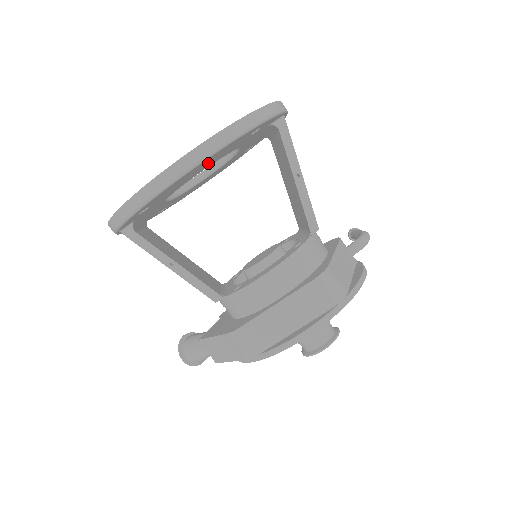
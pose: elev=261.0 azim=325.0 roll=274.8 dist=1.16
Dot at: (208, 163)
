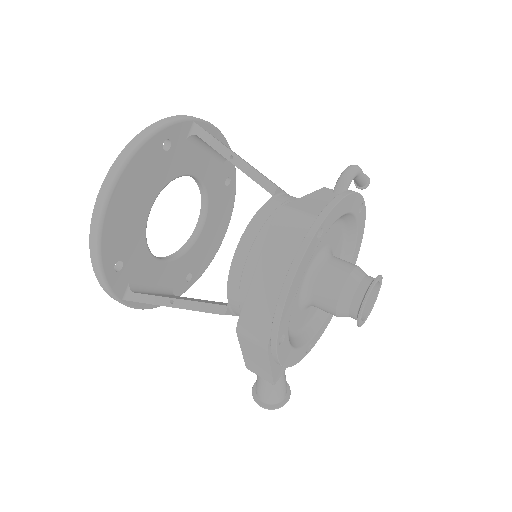
Dot at: (139, 194)
